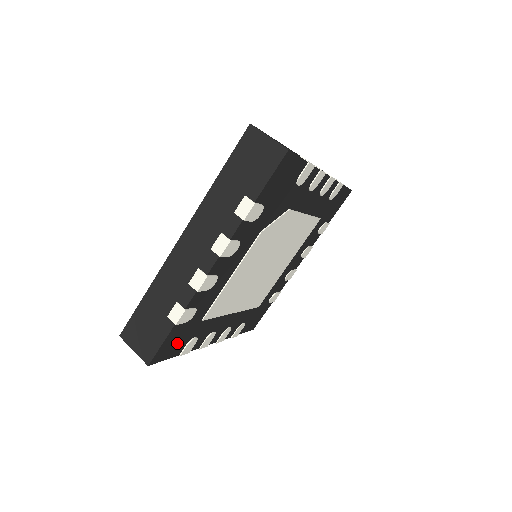
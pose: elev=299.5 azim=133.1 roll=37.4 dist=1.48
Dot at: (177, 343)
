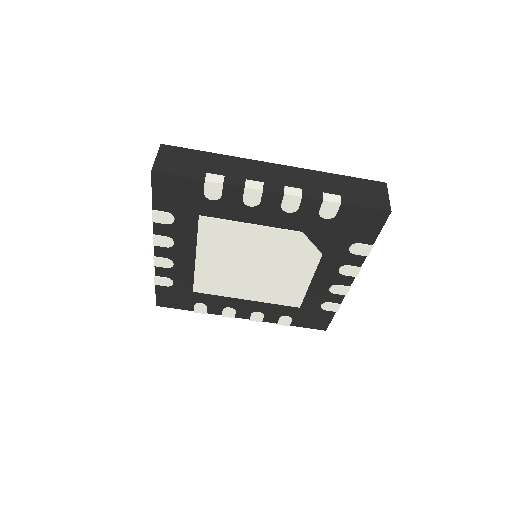
Dot at: (173, 197)
